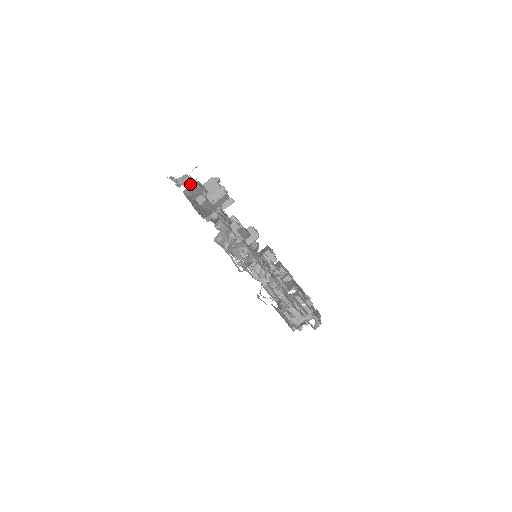
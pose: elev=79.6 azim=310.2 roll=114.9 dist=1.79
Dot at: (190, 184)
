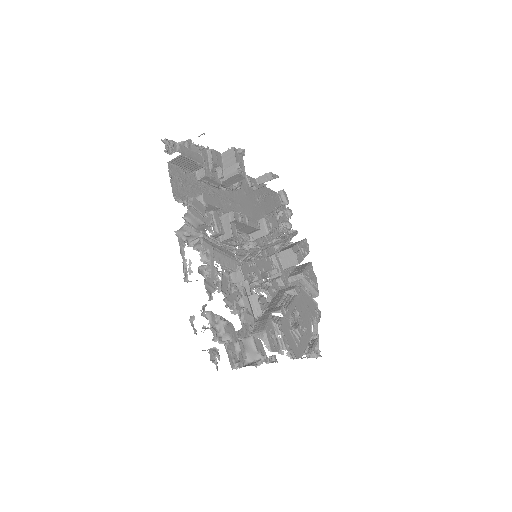
Dot at: (197, 151)
